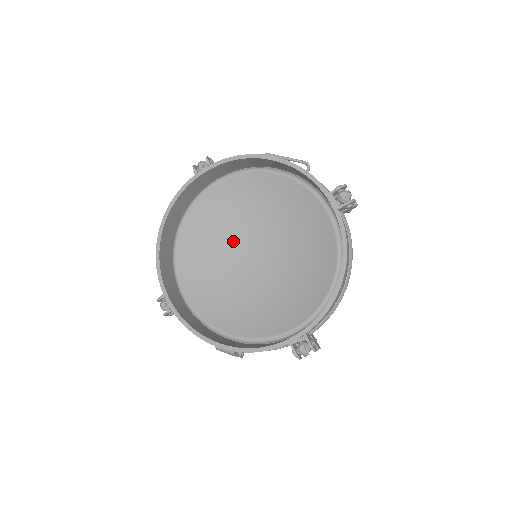
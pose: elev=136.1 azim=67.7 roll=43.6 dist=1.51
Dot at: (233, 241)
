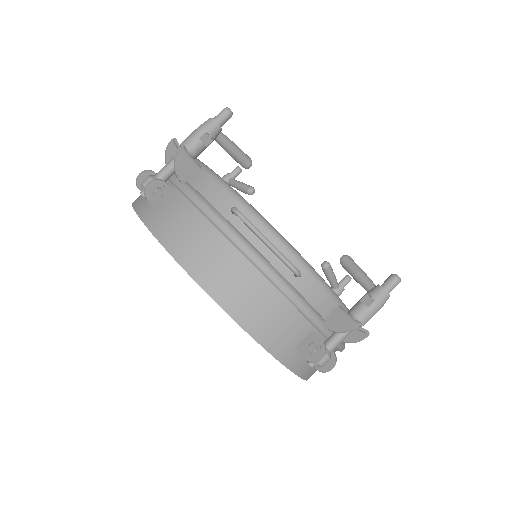
Dot at: occluded
